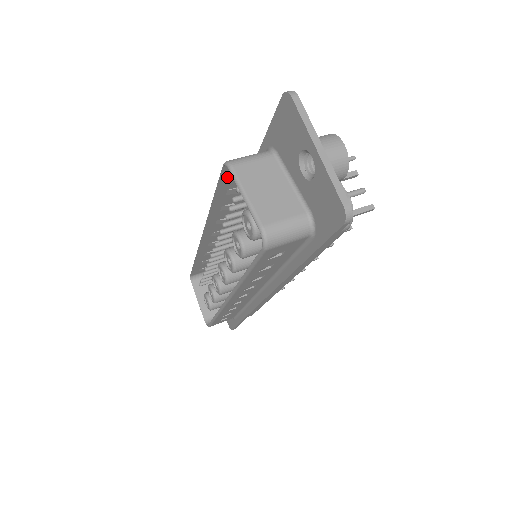
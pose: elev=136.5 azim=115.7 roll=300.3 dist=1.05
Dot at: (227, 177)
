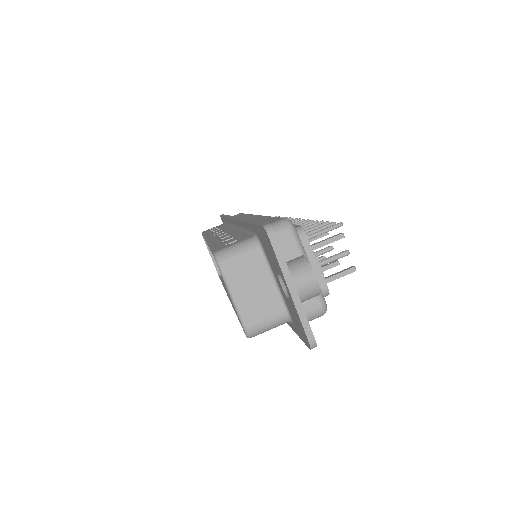
Dot at: occluded
